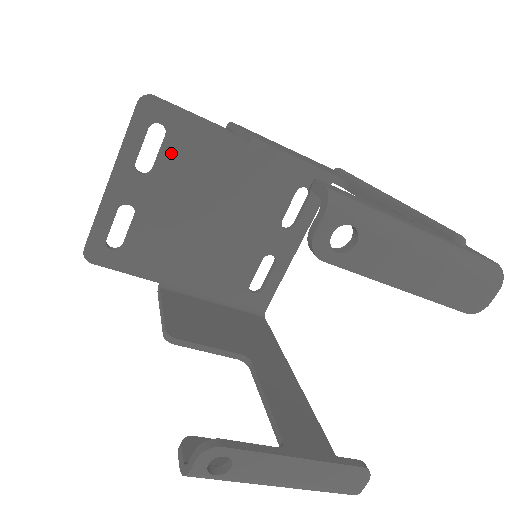
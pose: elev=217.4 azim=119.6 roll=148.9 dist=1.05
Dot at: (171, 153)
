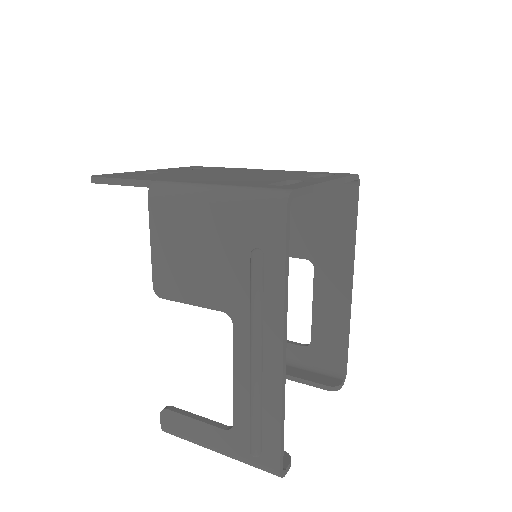
Dot at: occluded
